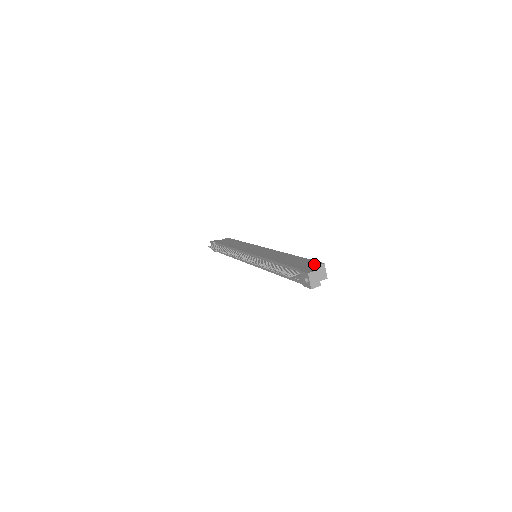
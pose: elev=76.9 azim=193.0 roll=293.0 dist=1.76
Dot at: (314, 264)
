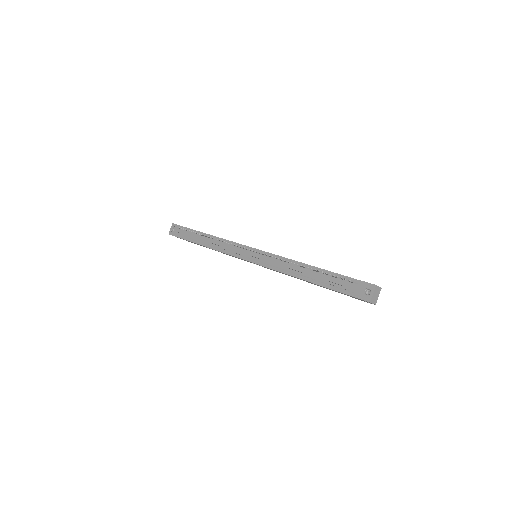
Dot at: occluded
